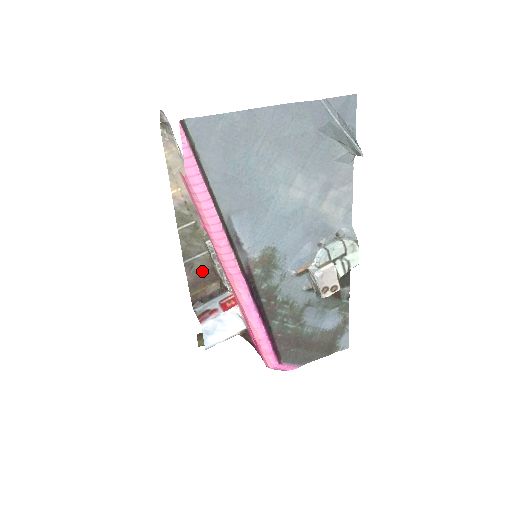
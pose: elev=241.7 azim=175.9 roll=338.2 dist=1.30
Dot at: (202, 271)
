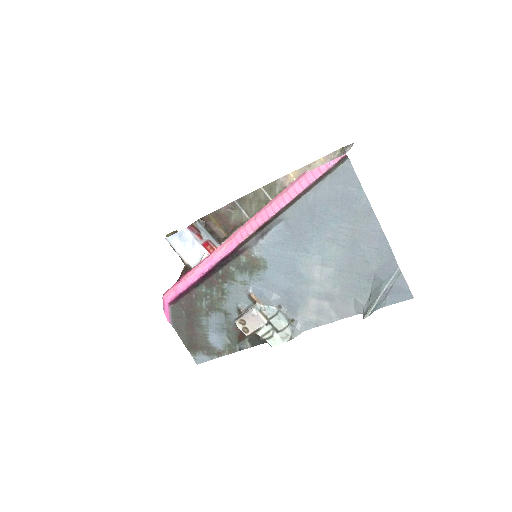
Dot at: (232, 219)
